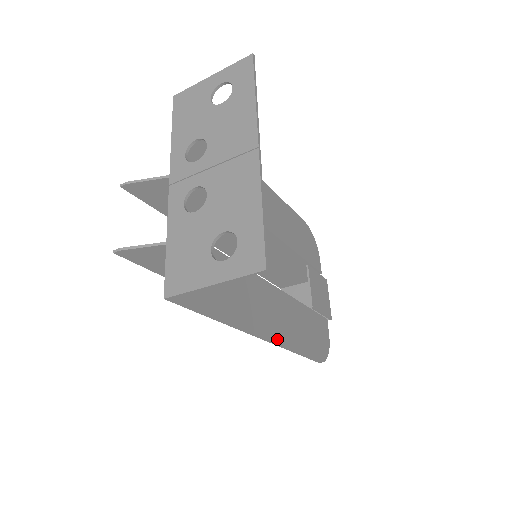
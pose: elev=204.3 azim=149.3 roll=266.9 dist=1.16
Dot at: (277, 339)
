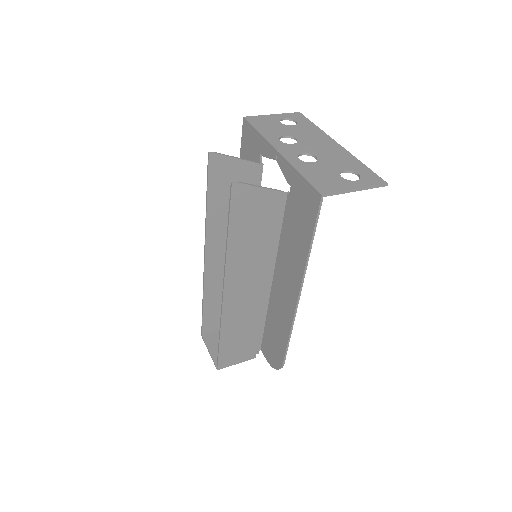
Dot at: (295, 307)
